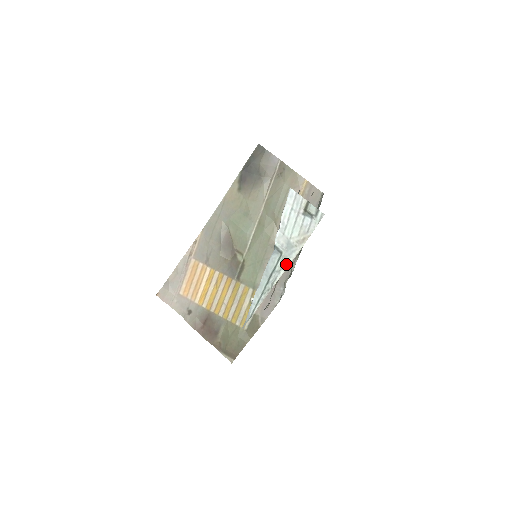
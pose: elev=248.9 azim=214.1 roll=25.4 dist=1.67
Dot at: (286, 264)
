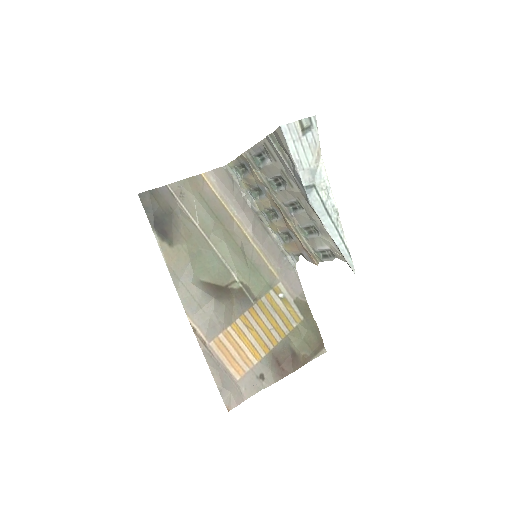
Dot at: (327, 186)
